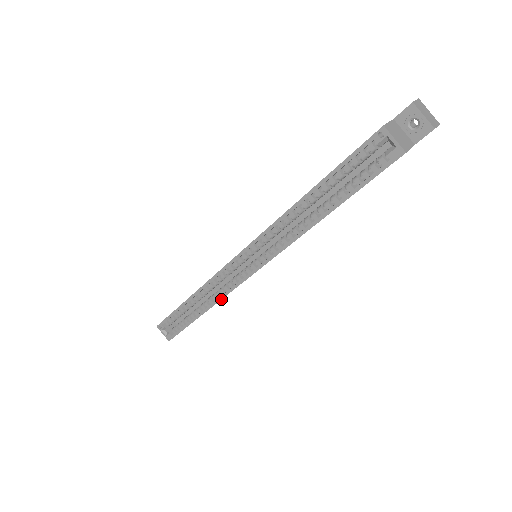
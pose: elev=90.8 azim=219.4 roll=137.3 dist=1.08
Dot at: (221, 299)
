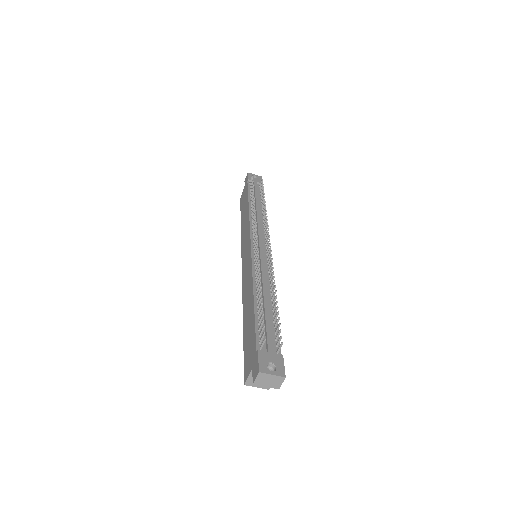
Dot at: occluded
